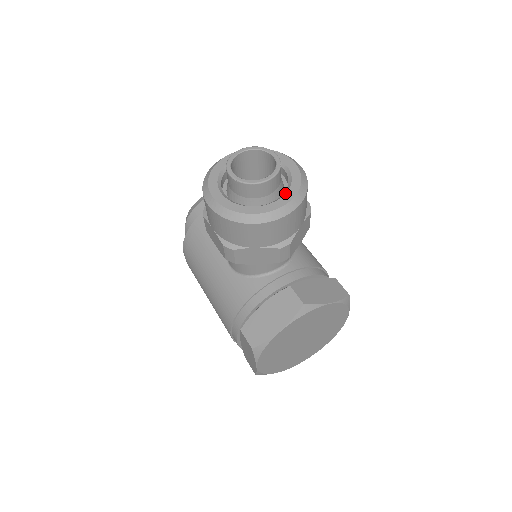
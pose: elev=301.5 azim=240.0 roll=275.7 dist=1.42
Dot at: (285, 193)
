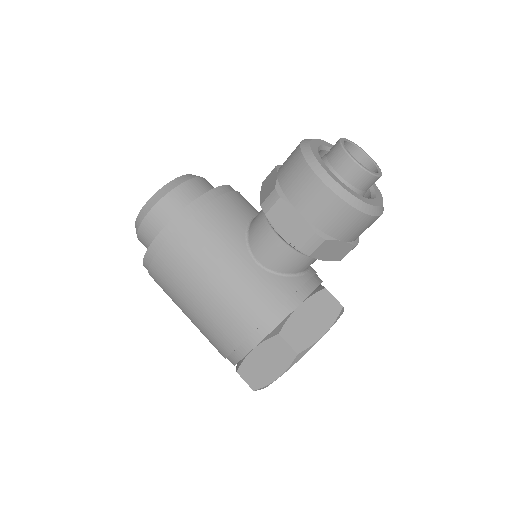
Dot at: (375, 193)
